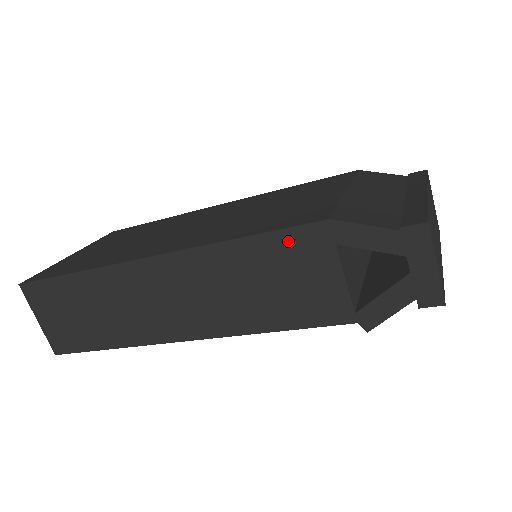
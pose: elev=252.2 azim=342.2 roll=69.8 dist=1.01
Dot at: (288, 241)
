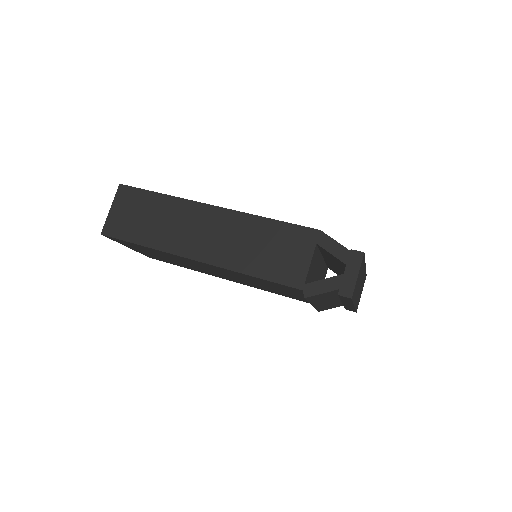
Dot at: (294, 231)
